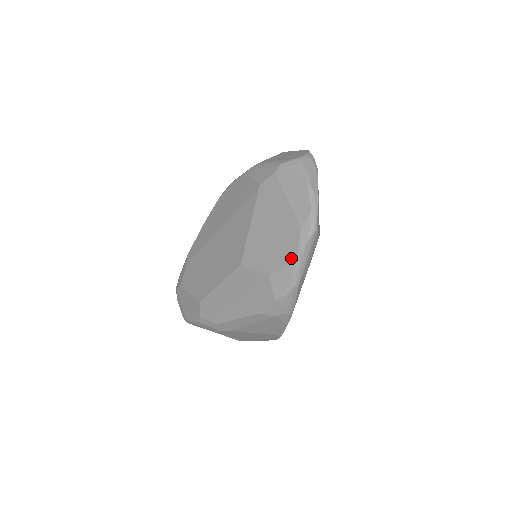
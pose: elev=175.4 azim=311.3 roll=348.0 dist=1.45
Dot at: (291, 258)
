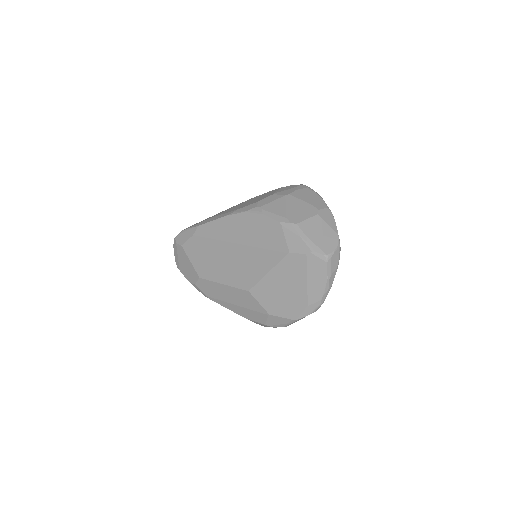
Dot at: (291, 317)
